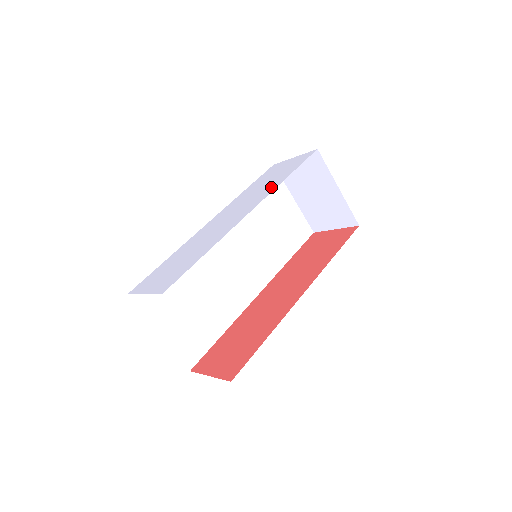
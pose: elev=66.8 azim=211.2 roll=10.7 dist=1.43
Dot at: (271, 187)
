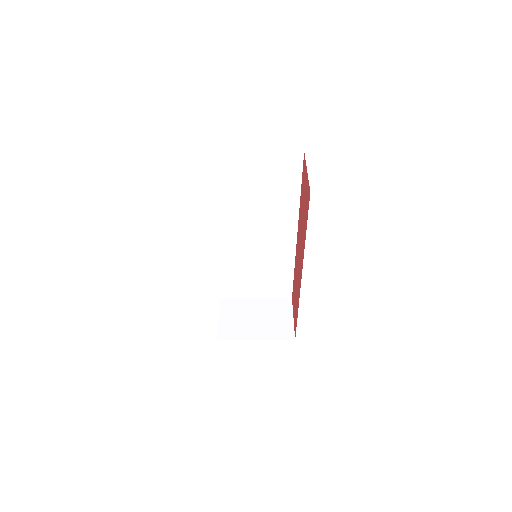
Dot at: occluded
